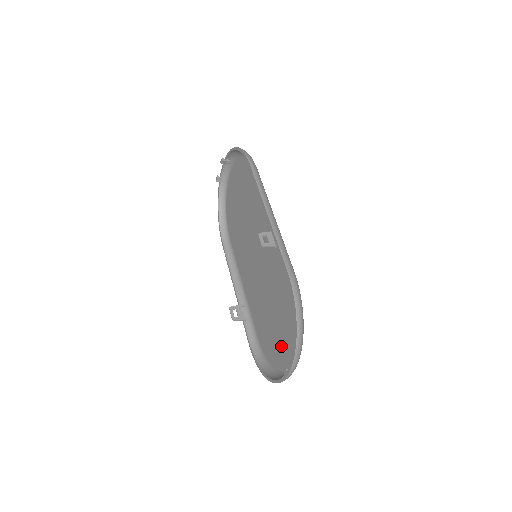
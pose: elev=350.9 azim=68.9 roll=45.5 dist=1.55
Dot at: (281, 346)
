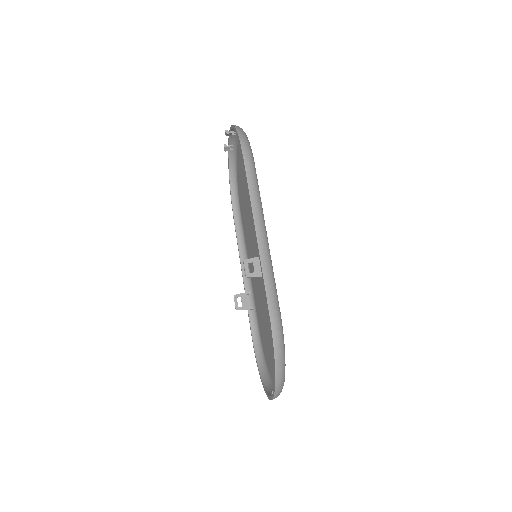
Dot at: (272, 362)
